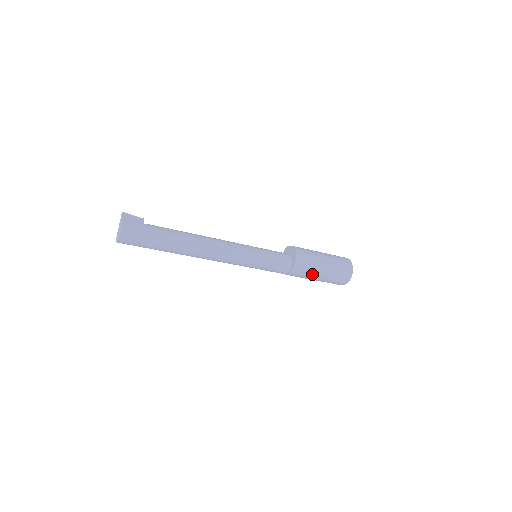
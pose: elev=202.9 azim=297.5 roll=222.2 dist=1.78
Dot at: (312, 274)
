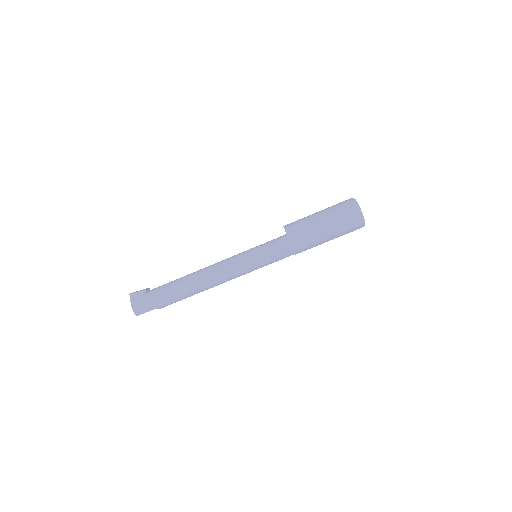
Dot at: (311, 226)
